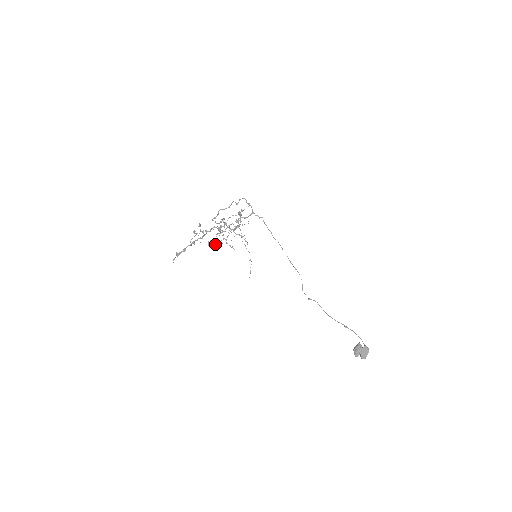
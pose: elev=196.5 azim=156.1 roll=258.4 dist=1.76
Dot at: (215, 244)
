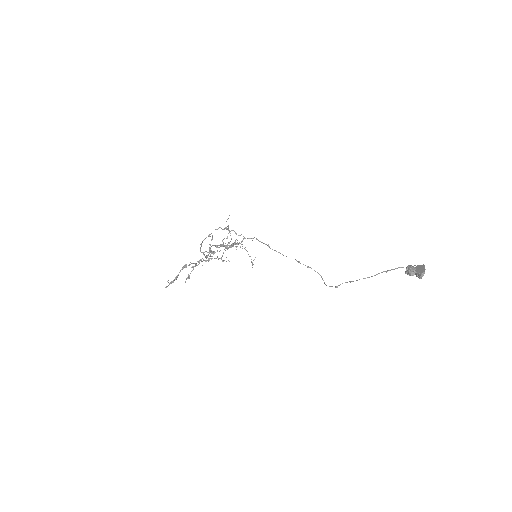
Dot at: (209, 260)
